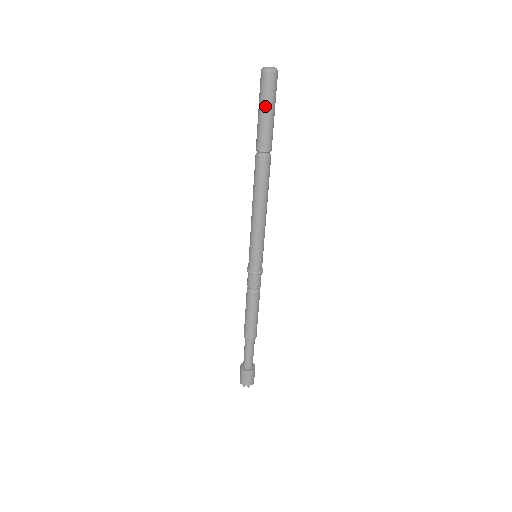
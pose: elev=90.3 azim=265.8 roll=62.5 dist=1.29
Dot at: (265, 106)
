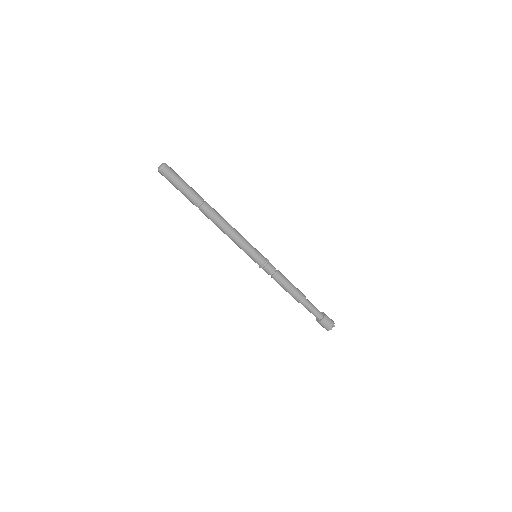
Dot at: (175, 186)
